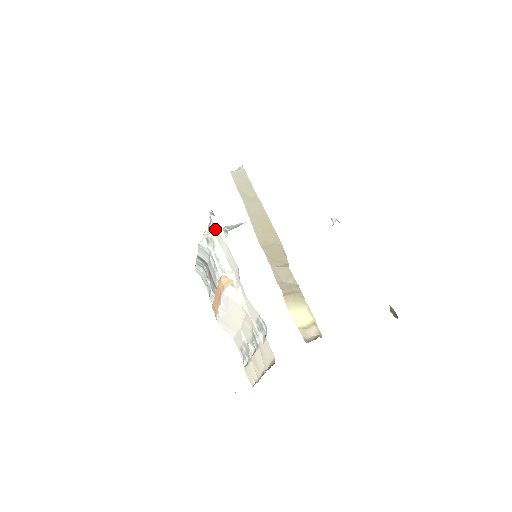
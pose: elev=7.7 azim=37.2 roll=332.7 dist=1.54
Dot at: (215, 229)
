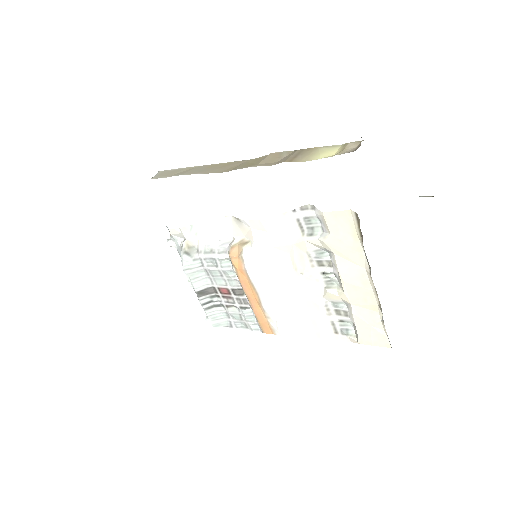
Dot at: (182, 230)
